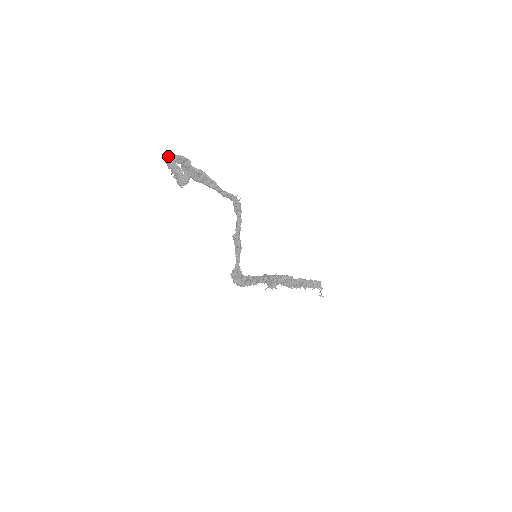
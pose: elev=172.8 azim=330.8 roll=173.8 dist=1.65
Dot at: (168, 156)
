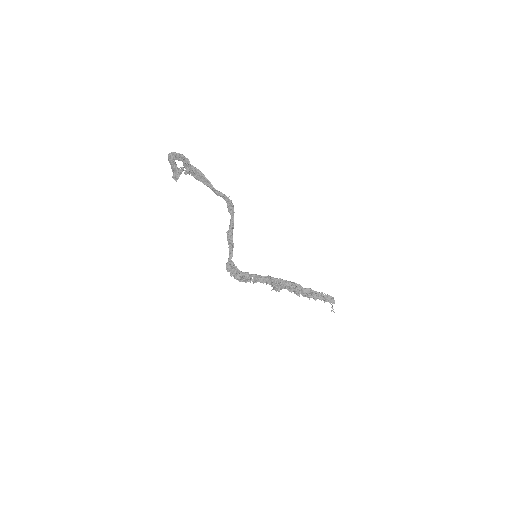
Dot at: (170, 153)
